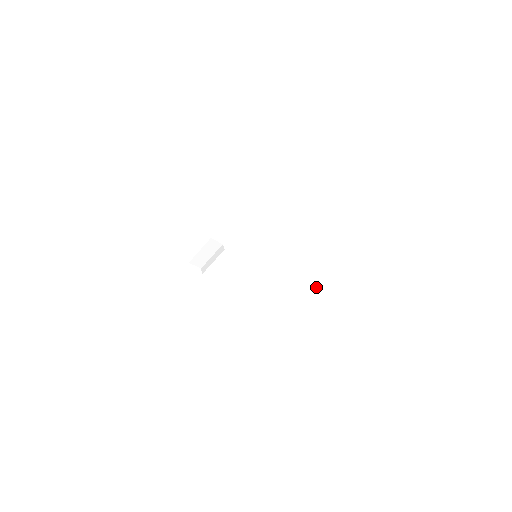
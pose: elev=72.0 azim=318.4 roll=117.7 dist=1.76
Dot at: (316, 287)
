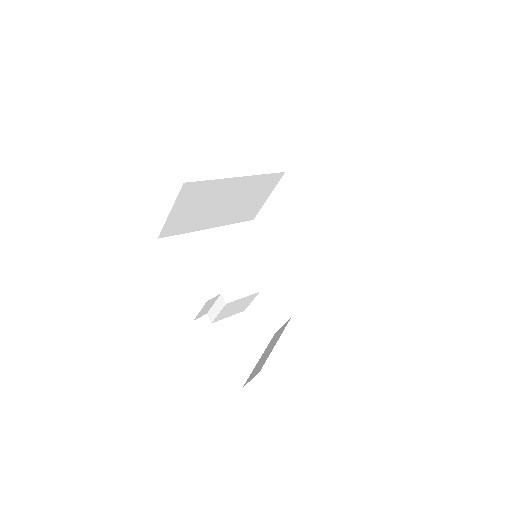
Dot at: (327, 239)
